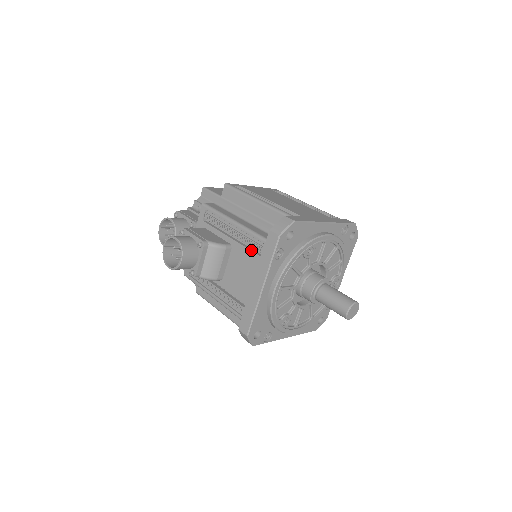
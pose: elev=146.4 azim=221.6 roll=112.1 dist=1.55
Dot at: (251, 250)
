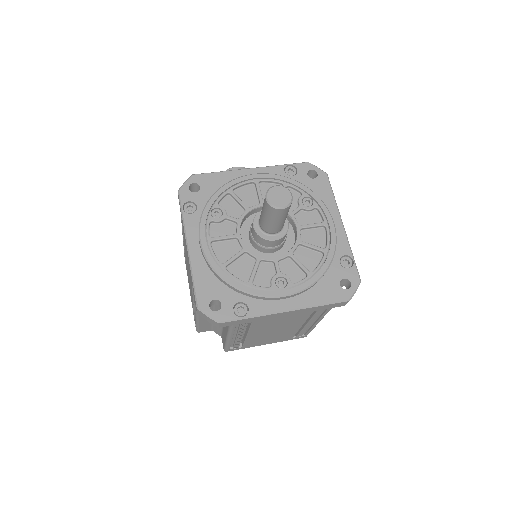
Dot at: occluded
